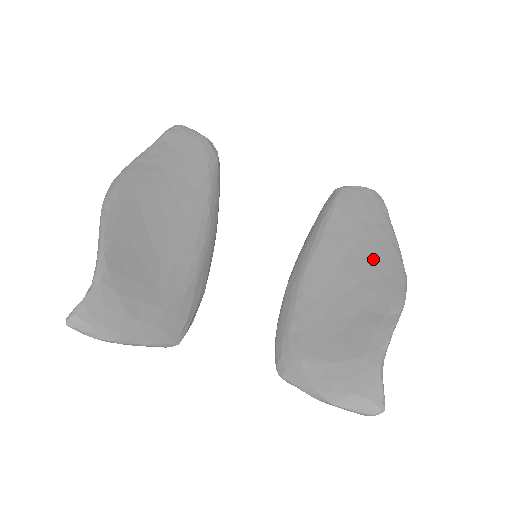
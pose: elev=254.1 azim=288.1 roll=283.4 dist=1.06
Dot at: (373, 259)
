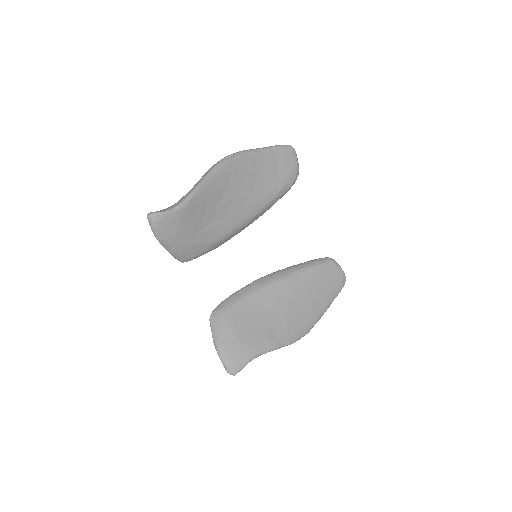
Dot at: (304, 310)
